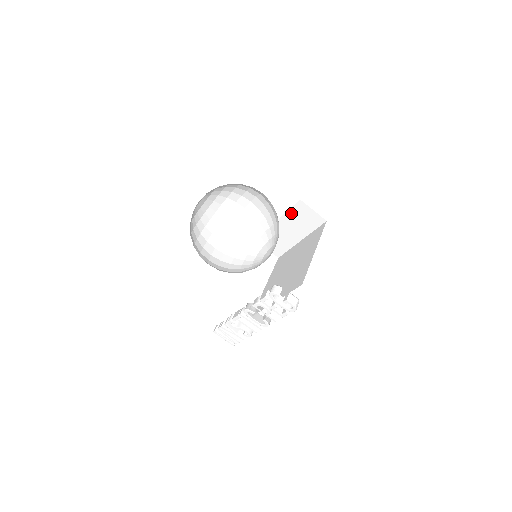
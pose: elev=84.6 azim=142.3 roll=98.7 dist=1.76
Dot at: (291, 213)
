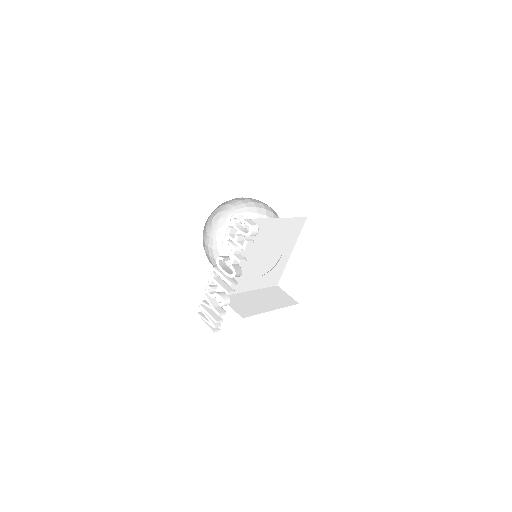
Dot at: (302, 237)
